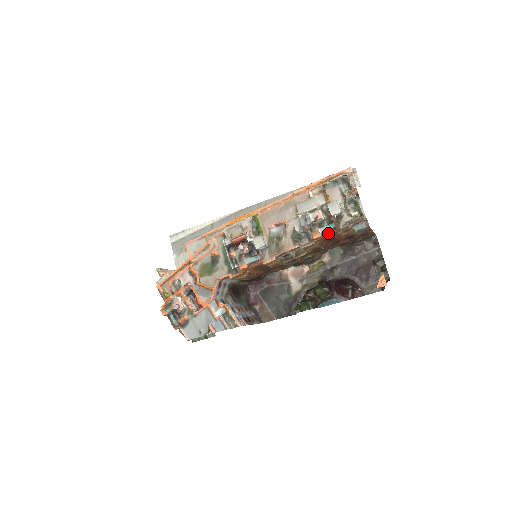
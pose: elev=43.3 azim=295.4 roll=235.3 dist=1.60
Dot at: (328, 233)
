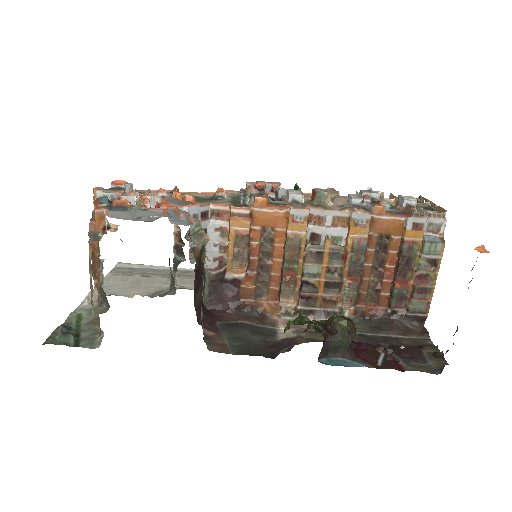
Dot at: (393, 215)
